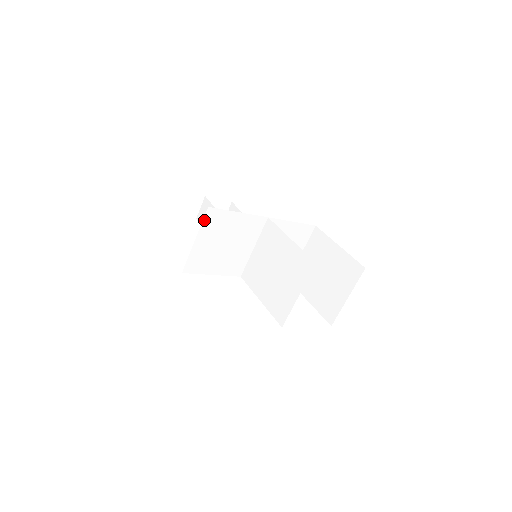
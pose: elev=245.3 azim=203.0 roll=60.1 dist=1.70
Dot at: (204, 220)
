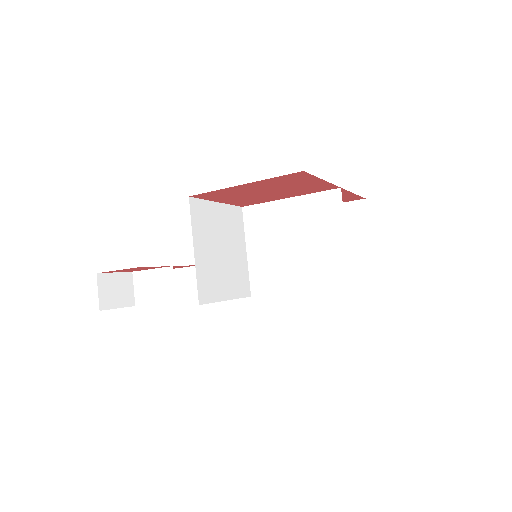
Dot at: (191, 217)
